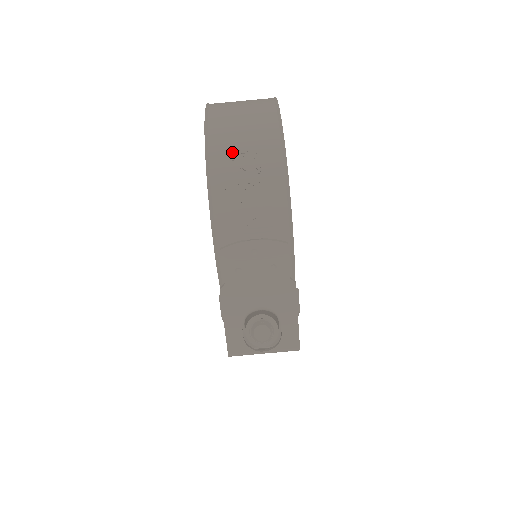
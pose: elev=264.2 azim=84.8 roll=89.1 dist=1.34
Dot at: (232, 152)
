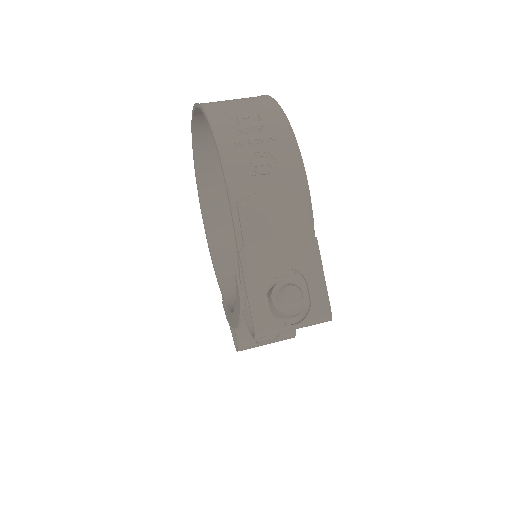
Dot at: (234, 118)
